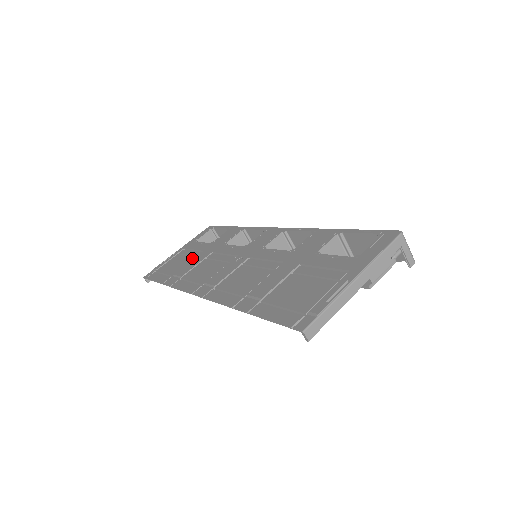
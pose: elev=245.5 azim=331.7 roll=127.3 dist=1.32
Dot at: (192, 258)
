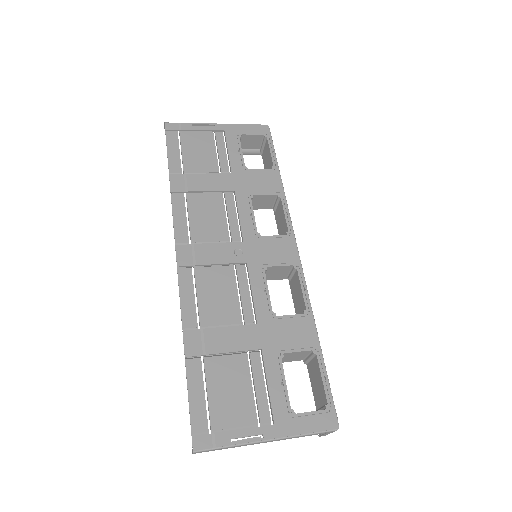
Dot at: (216, 169)
